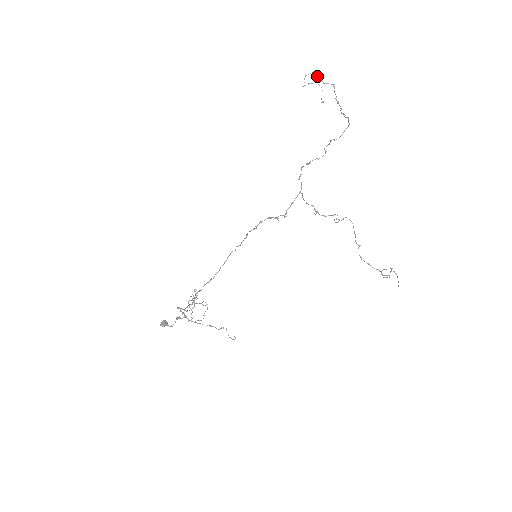
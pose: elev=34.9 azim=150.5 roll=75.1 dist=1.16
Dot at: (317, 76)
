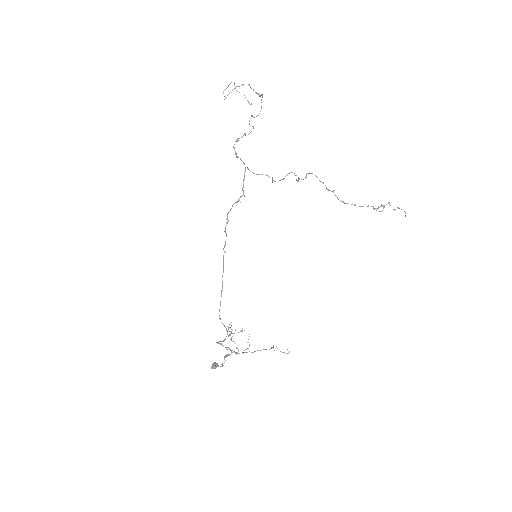
Dot at: occluded
